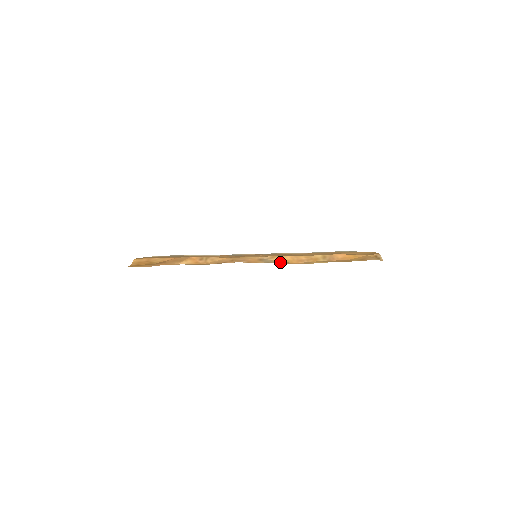
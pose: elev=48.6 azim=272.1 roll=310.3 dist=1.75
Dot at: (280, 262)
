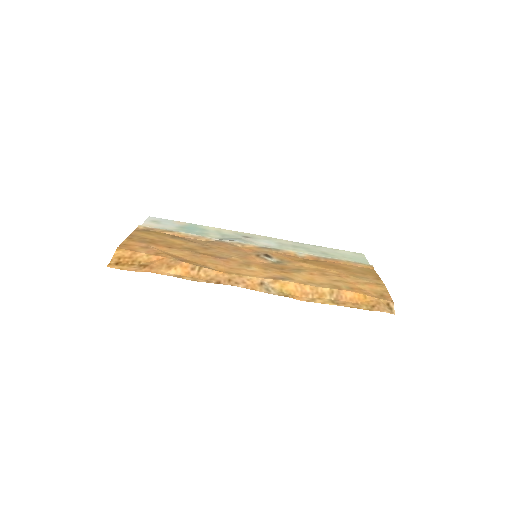
Dot at: (282, 293)
